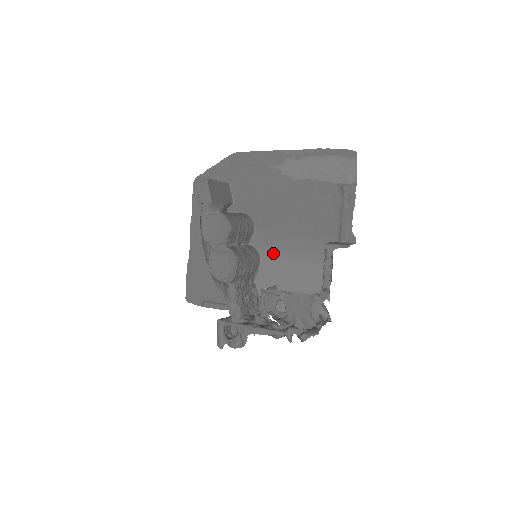
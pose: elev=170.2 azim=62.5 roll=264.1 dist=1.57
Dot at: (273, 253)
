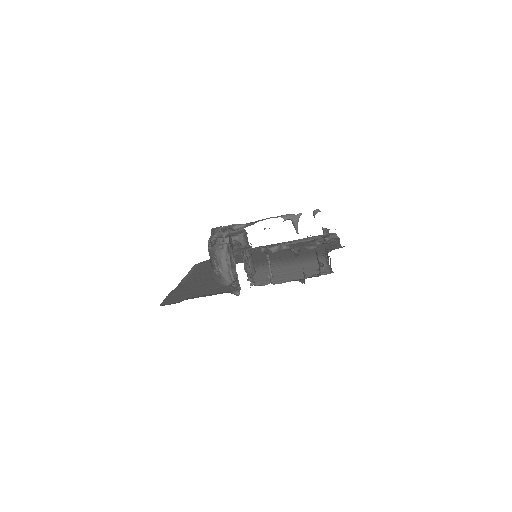
Dot at: occluded
